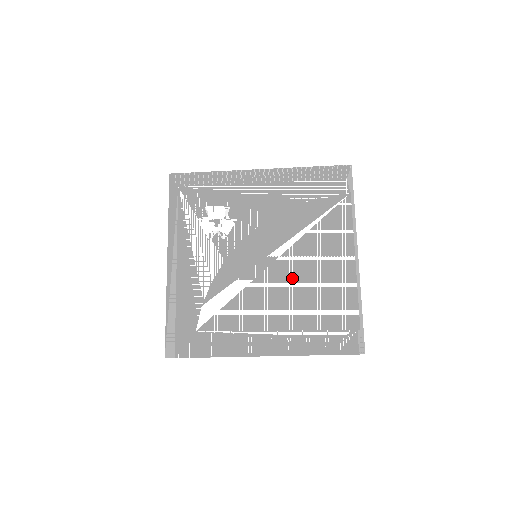
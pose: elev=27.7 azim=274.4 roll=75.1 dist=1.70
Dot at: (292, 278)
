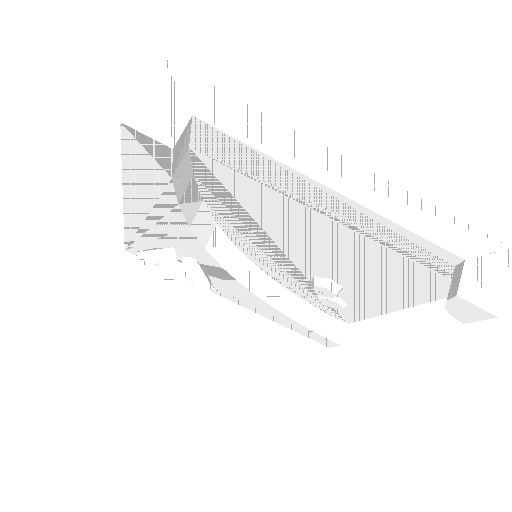
Dot at: (323, 263)
